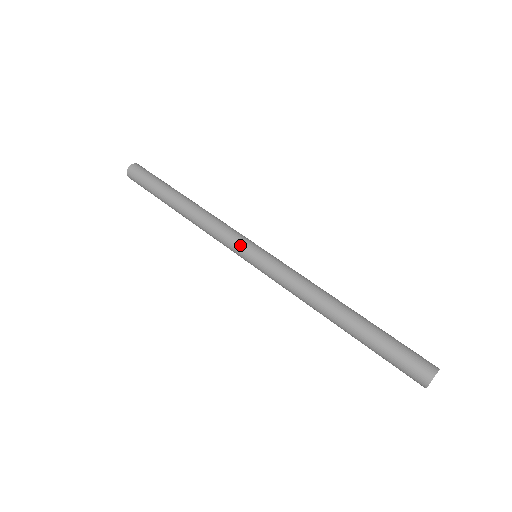
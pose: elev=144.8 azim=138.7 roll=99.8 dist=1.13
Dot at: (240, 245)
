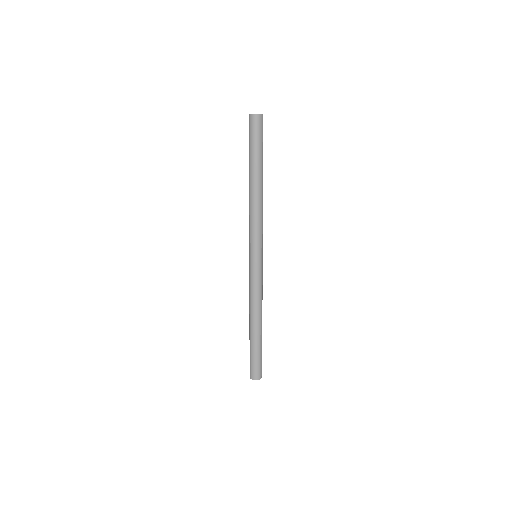
Dot at: (251, 246)
